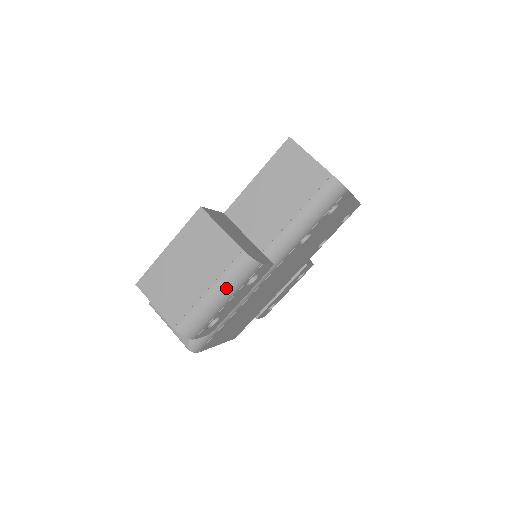
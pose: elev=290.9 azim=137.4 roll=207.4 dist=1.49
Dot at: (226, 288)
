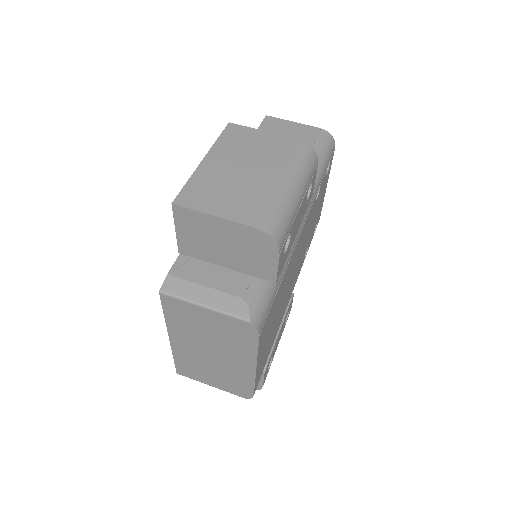
Dot at: (299, 177)
